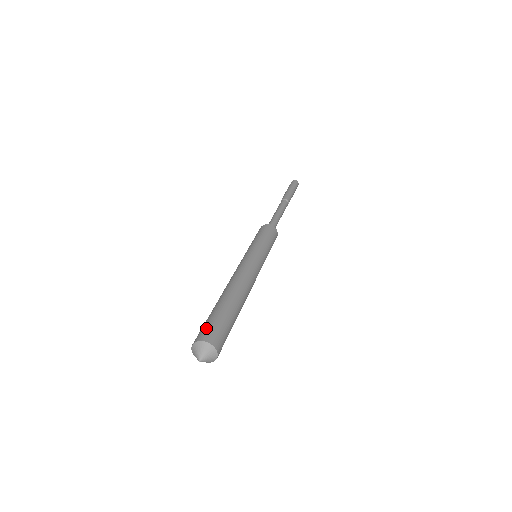
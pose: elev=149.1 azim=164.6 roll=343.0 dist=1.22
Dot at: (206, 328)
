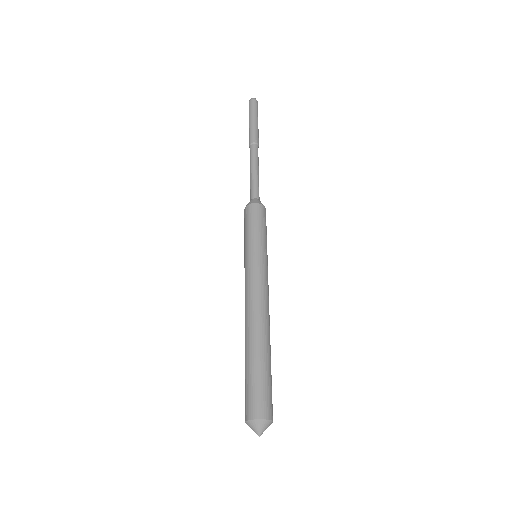
Dot at: (256, 399)
